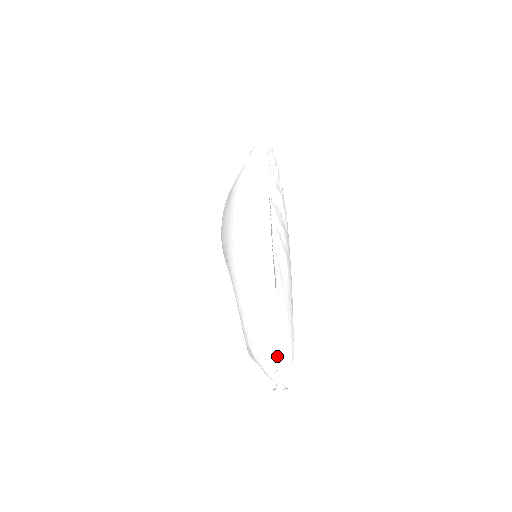
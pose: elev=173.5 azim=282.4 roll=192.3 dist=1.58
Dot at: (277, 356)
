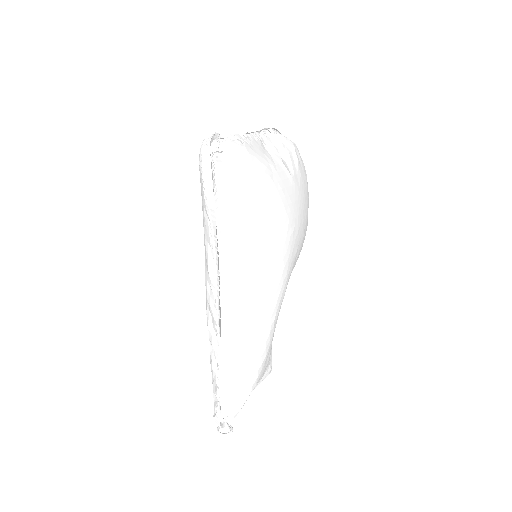
Dot at: (219, 401)
